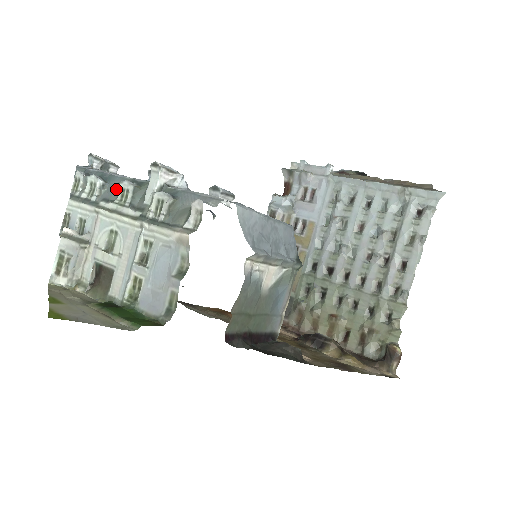
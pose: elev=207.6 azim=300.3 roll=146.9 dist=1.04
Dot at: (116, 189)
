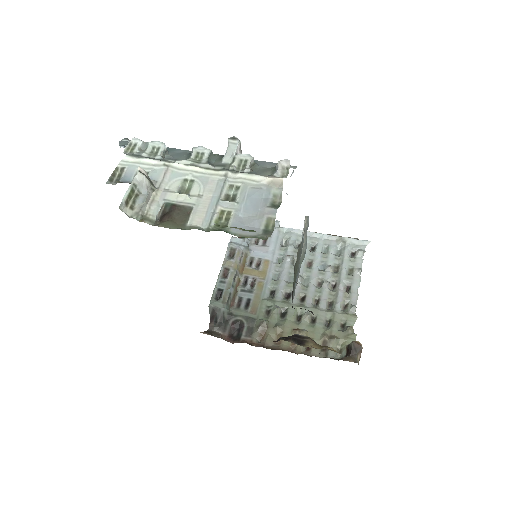
Dot at: (182, 155)
